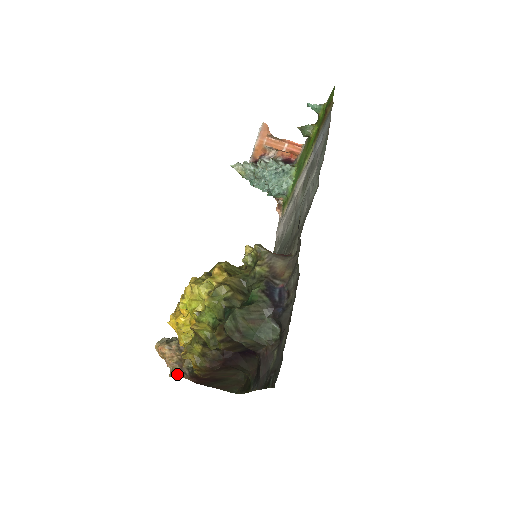
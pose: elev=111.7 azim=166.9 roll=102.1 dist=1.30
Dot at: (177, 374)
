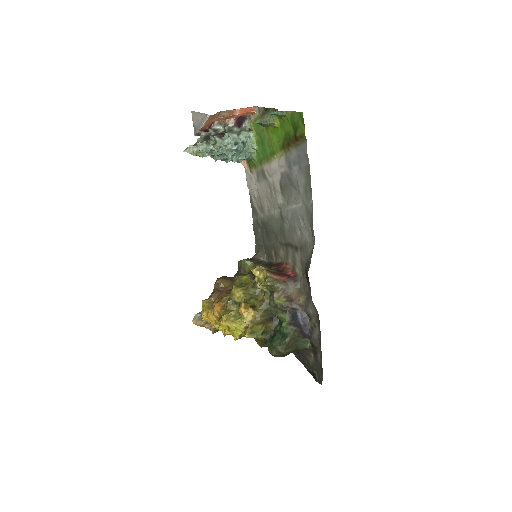
Dot at: (217, 330)
